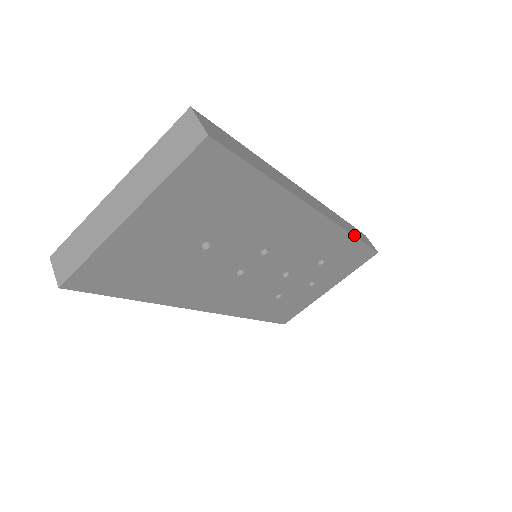
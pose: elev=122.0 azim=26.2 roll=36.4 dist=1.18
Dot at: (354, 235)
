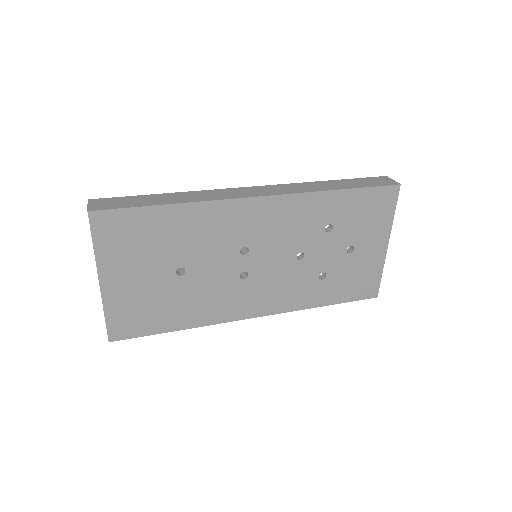
Dot at: (335, 189)
